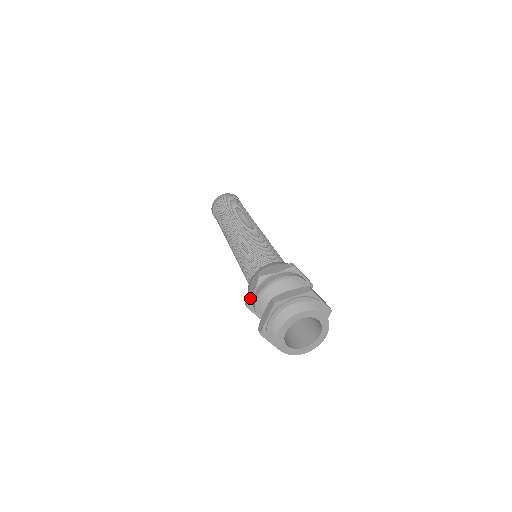
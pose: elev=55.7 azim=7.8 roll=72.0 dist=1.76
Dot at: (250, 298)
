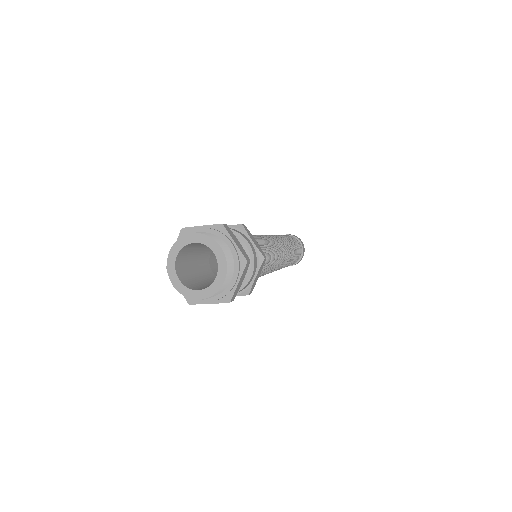
Dot at: occluded
